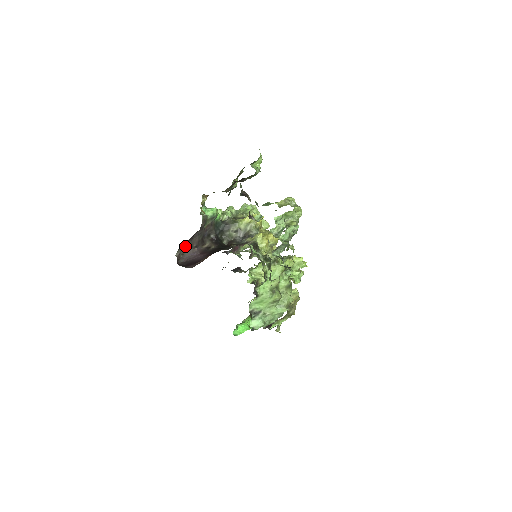
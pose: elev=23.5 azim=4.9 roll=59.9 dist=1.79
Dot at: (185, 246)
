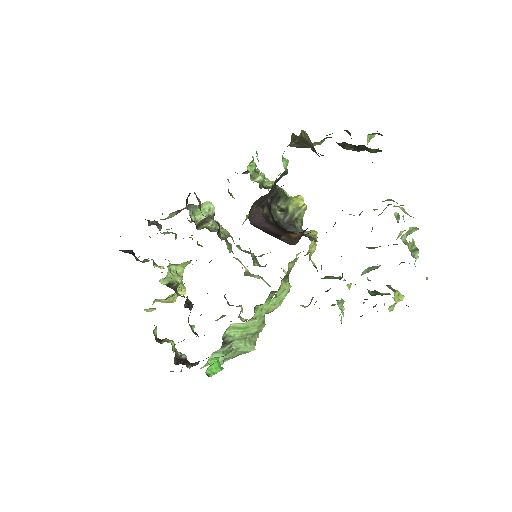
Dot at: (262, 197)
